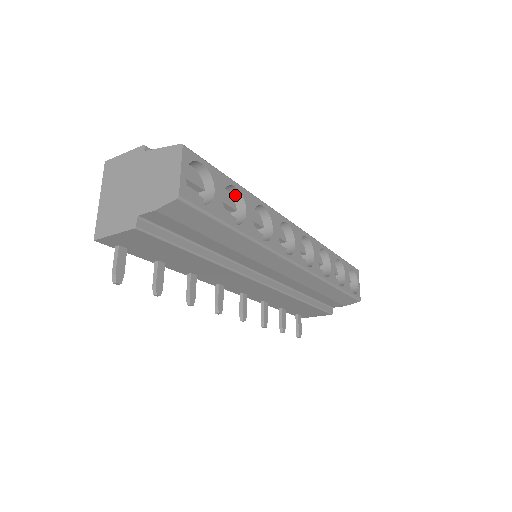
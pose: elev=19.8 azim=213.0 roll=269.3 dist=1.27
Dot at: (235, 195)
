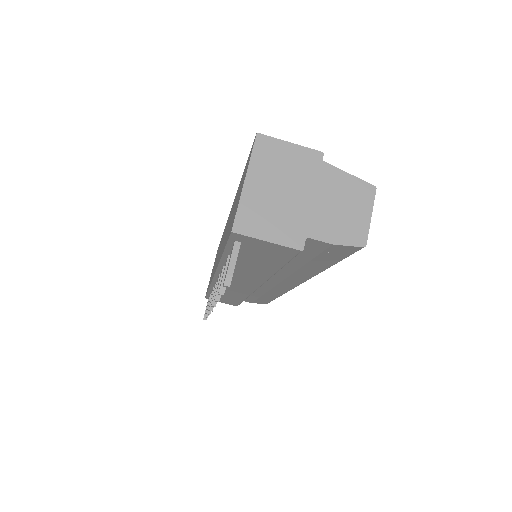
Dot at: occluded
